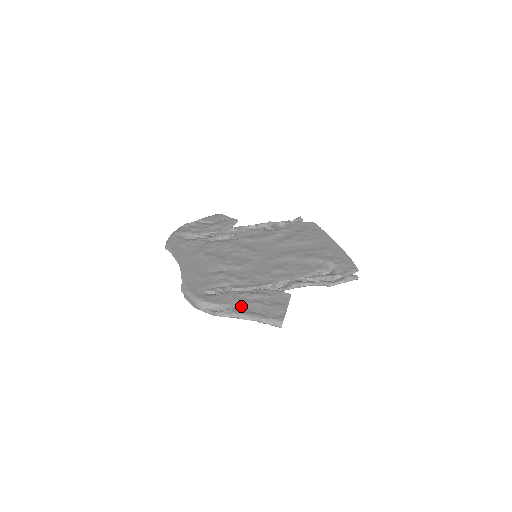
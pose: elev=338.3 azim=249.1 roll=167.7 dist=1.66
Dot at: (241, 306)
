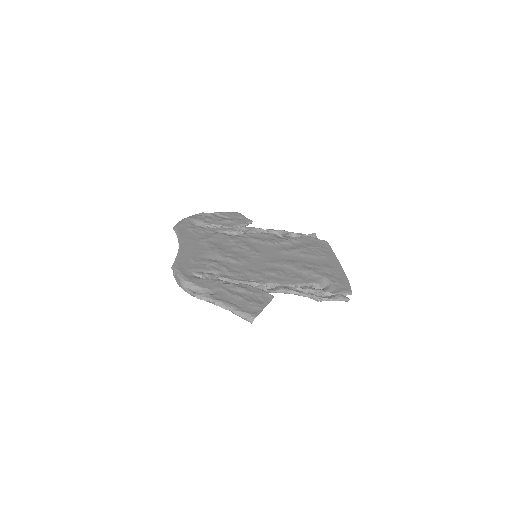
Dot at: (221, 294)
